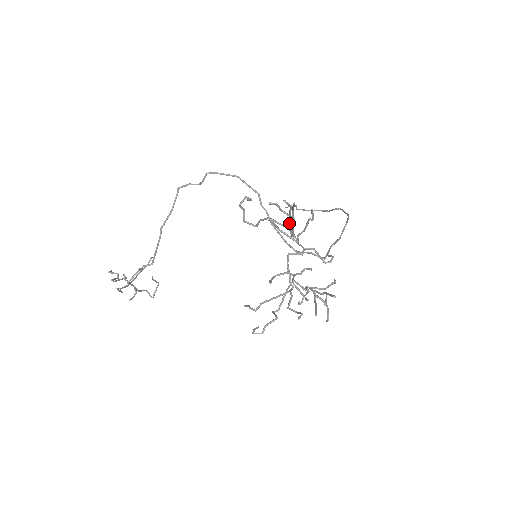
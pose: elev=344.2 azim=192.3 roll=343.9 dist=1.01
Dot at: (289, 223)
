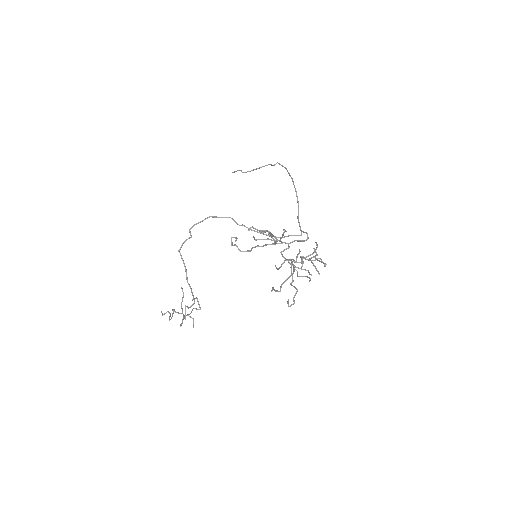
Dot at: (269, 235)
